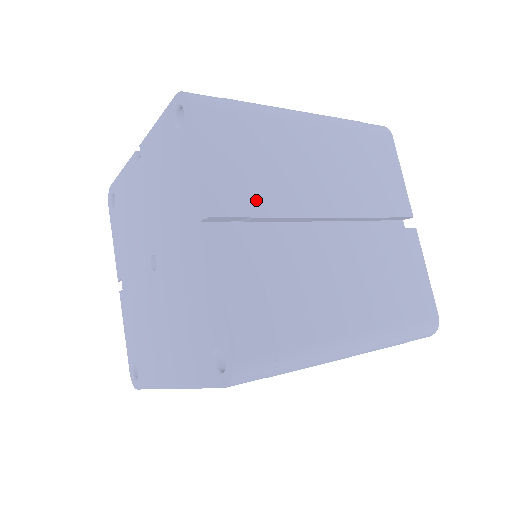
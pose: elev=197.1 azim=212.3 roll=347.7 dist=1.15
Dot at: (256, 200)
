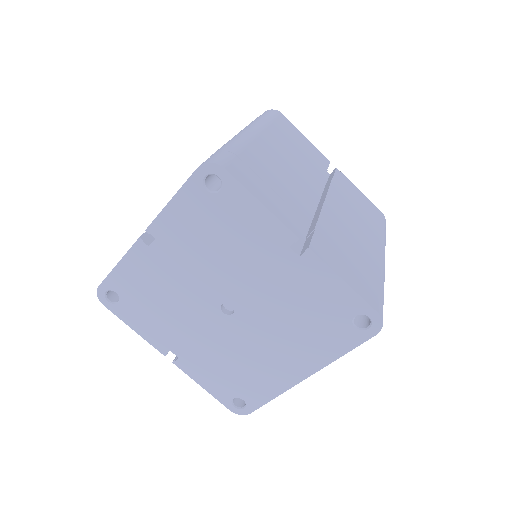
Dot at: (298, 209)
